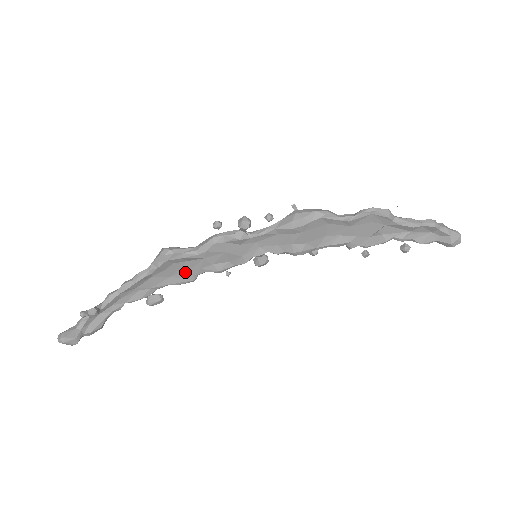
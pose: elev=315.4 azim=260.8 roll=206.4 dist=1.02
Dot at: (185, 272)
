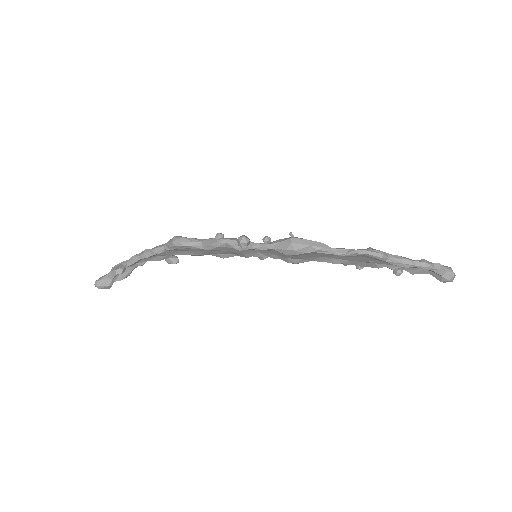
Dot at: (195, 251)
